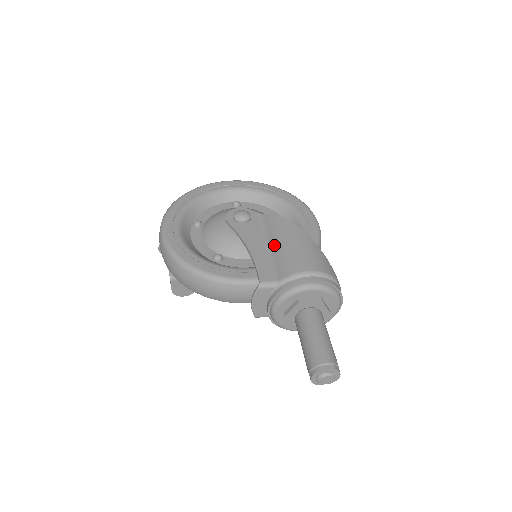
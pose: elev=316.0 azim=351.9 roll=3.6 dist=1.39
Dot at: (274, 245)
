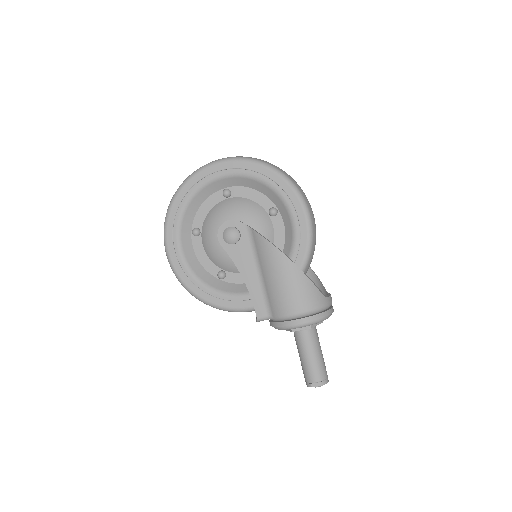
Dot at: (264, 276)
